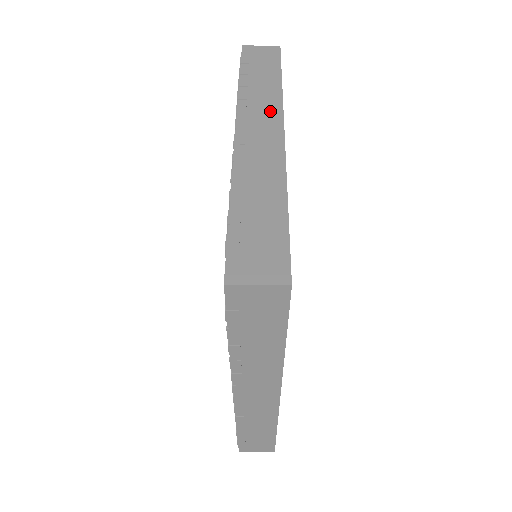
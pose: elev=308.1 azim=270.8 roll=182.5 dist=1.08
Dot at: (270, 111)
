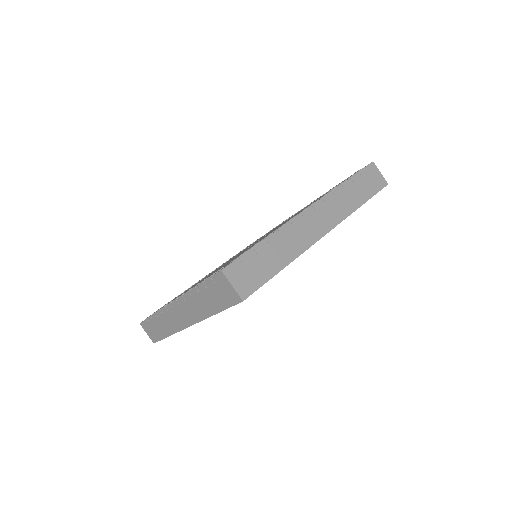
Dot at: (336, 215)
